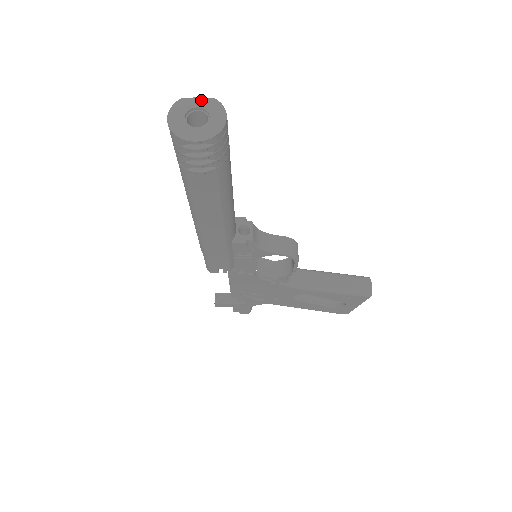
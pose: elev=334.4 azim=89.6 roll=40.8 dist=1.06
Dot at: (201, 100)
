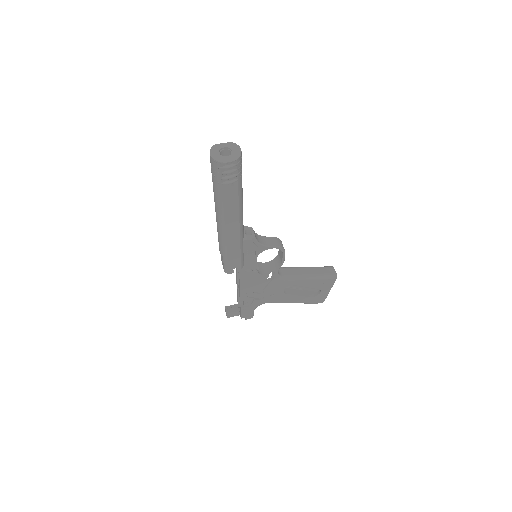
Dot at: (225, 144)
